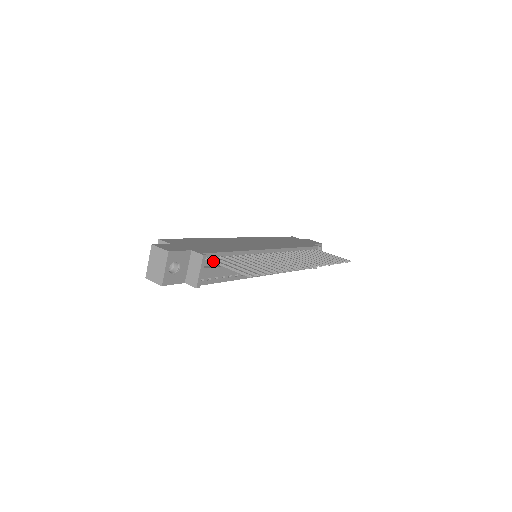
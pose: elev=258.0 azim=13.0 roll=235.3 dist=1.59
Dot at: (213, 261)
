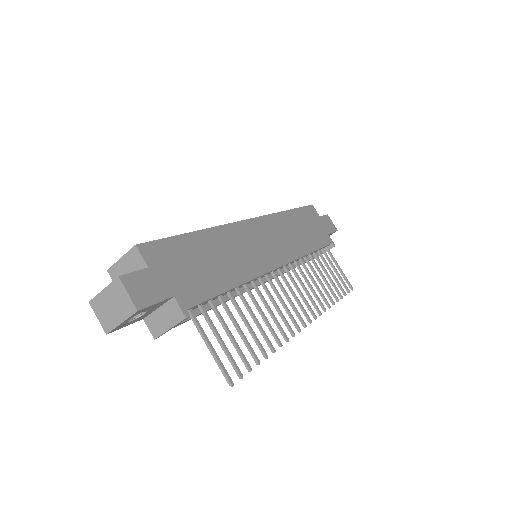
Dot at: (195, 323)
